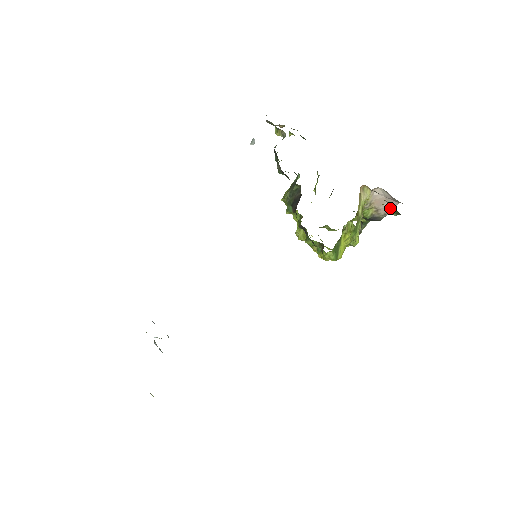
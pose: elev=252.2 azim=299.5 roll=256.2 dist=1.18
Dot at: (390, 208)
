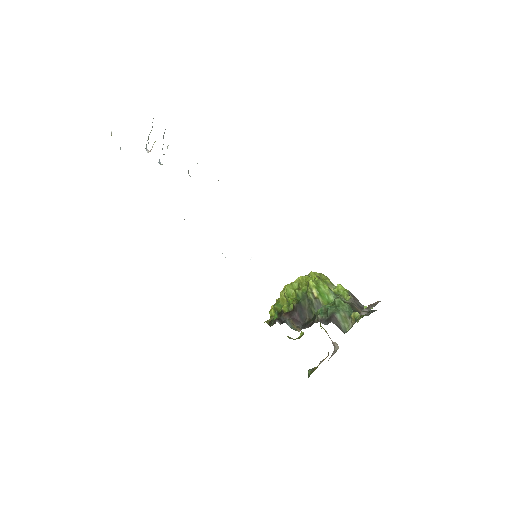
Dot at: (312, 371)
